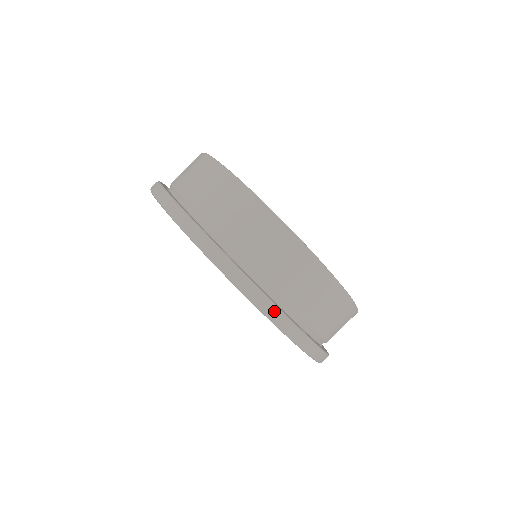
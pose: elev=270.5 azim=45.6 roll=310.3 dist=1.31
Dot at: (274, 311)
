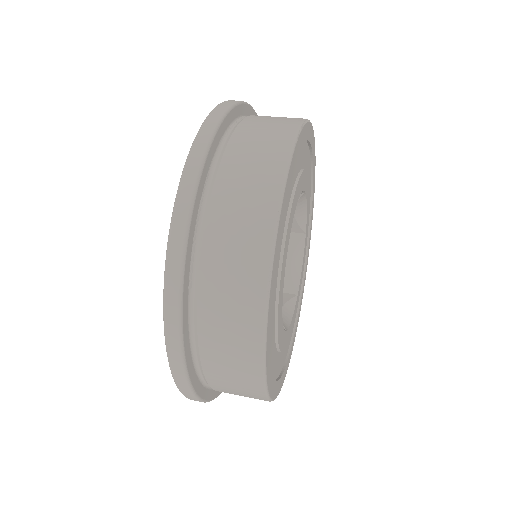
Dot at: (223, 109)
